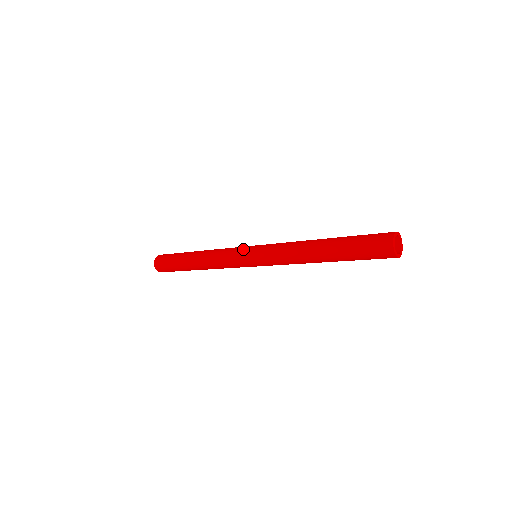
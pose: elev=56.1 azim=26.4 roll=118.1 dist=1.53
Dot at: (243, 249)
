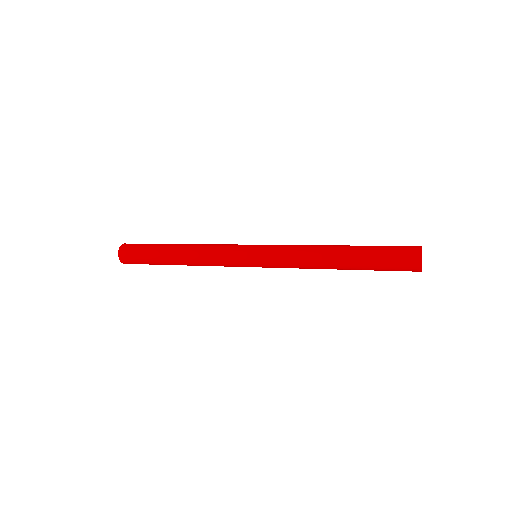
Dot at: (243, 250)
